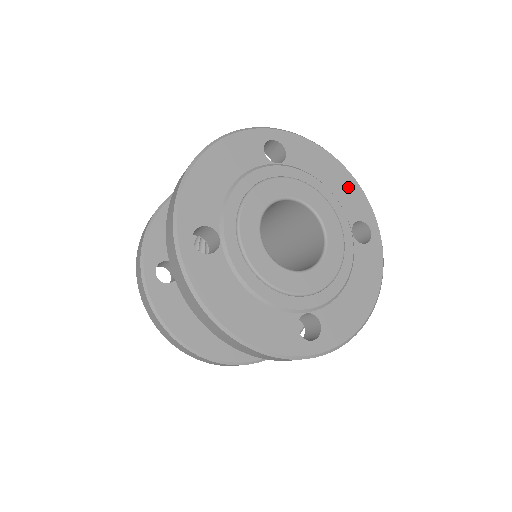
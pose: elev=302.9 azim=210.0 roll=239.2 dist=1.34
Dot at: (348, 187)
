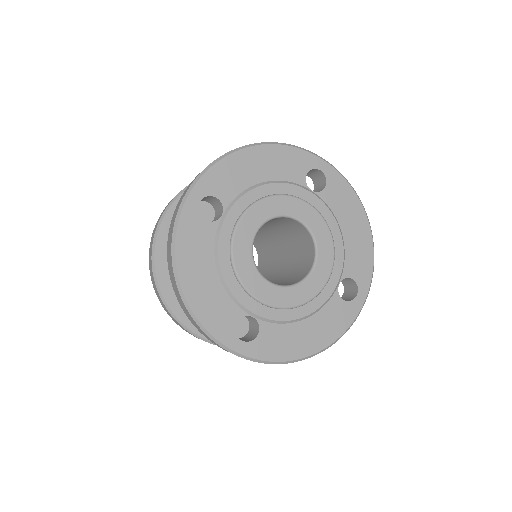
Dot at: (362, 247)
